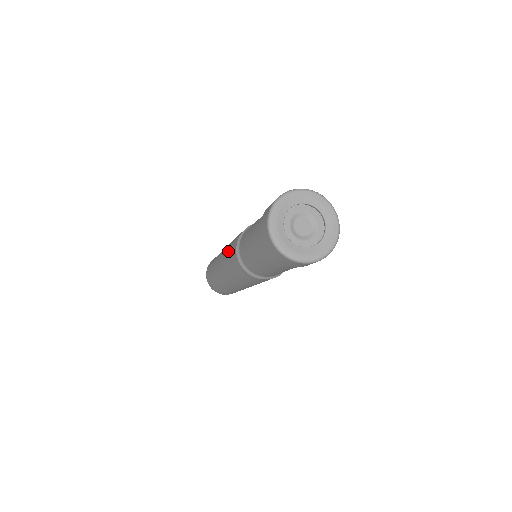
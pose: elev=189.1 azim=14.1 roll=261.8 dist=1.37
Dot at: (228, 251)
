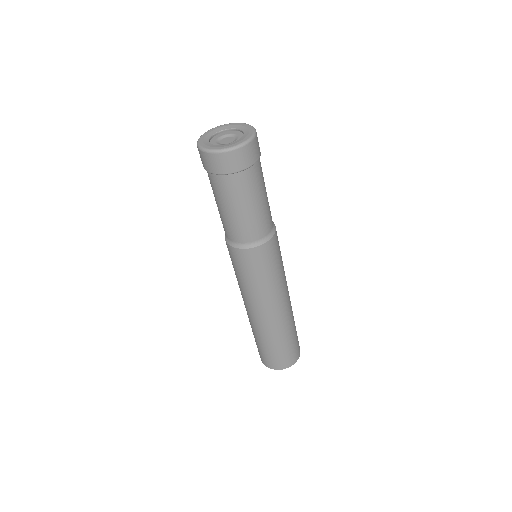
Dot at: (240, 276)
